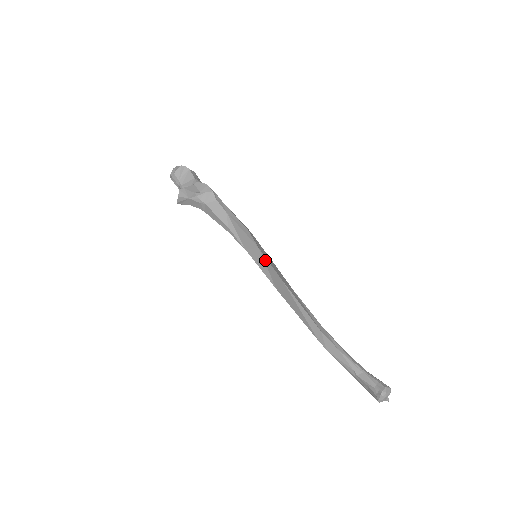
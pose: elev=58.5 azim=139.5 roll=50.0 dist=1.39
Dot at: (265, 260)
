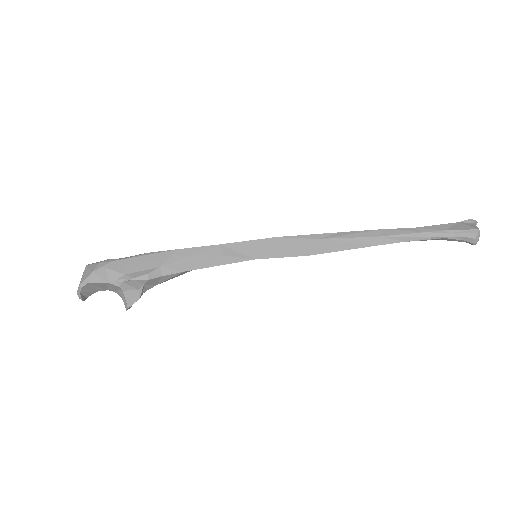
Dot at: (271, 257)
